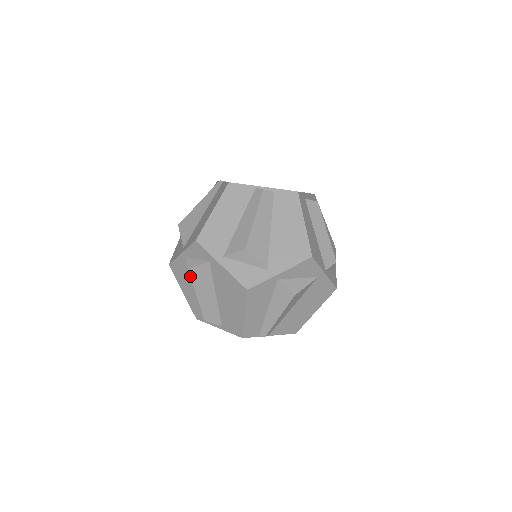
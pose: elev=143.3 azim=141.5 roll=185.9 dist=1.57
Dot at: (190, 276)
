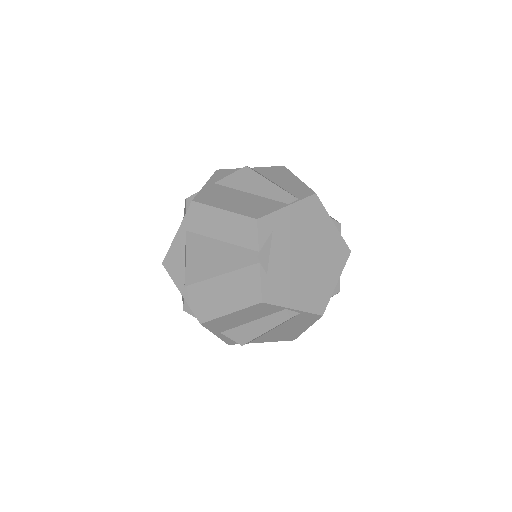
Dot at: occluded
